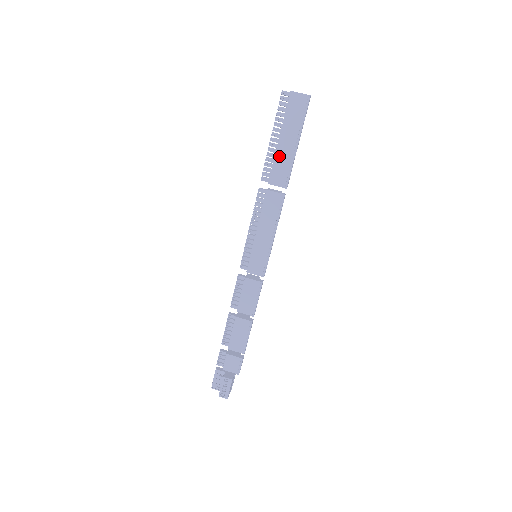
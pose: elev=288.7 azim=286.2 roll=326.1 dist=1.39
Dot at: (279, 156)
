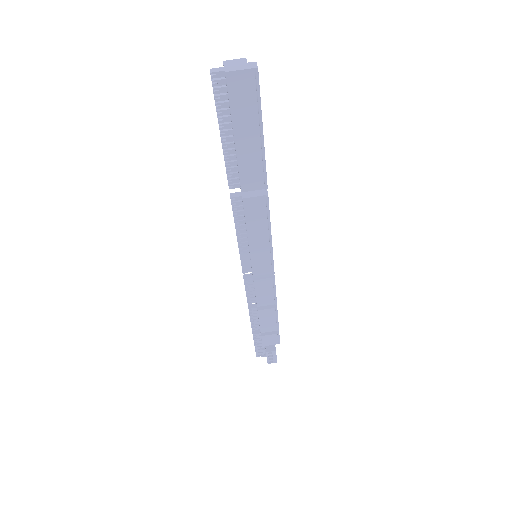
Dot at: (243, 159)
